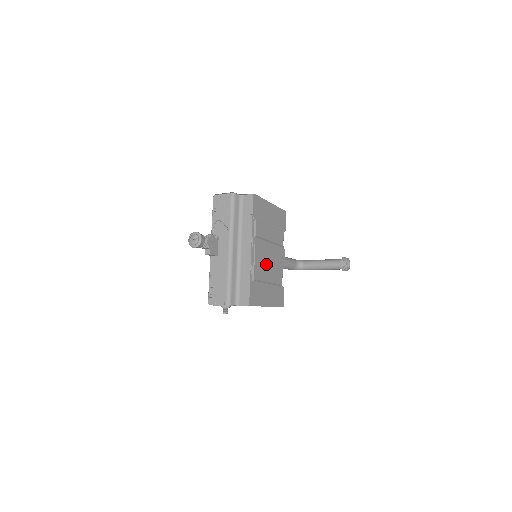
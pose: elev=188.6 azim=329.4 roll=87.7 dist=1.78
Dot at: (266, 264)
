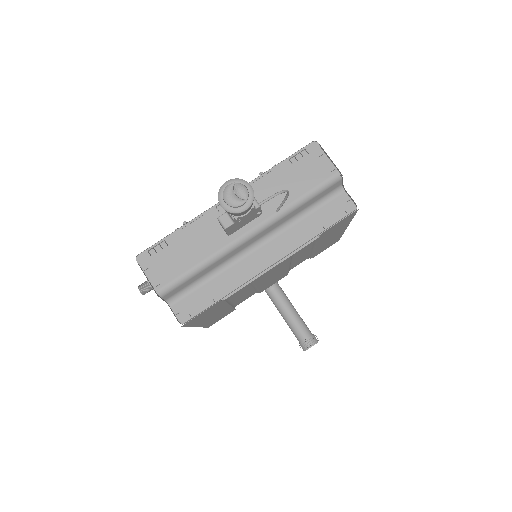
Dot at: (256, 285)
